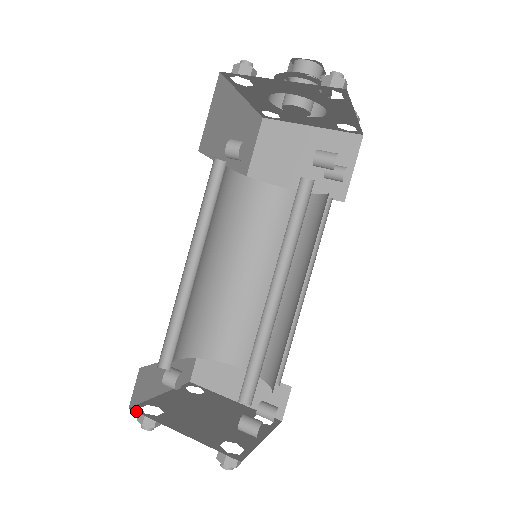
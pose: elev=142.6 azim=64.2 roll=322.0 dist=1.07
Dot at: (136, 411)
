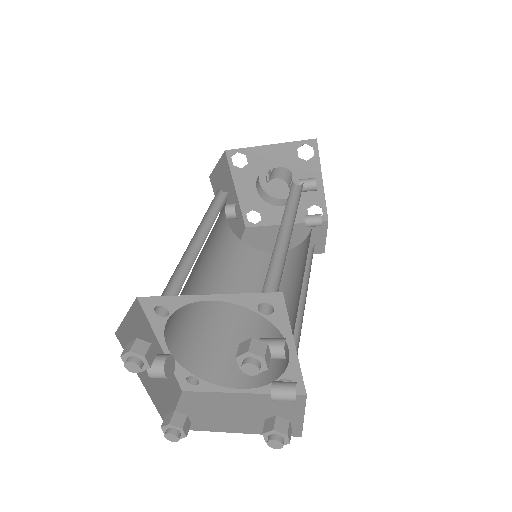
Dot at: occluded
